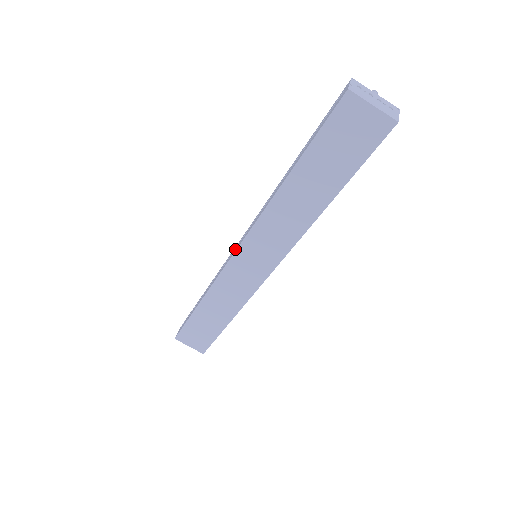
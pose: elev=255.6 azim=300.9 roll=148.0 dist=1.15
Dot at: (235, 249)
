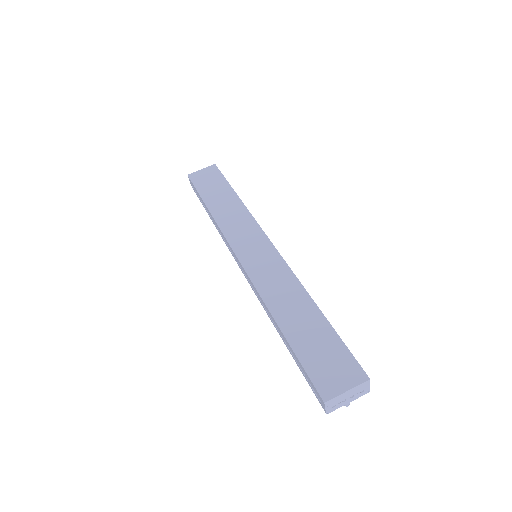
Dot at: (239, 264)
